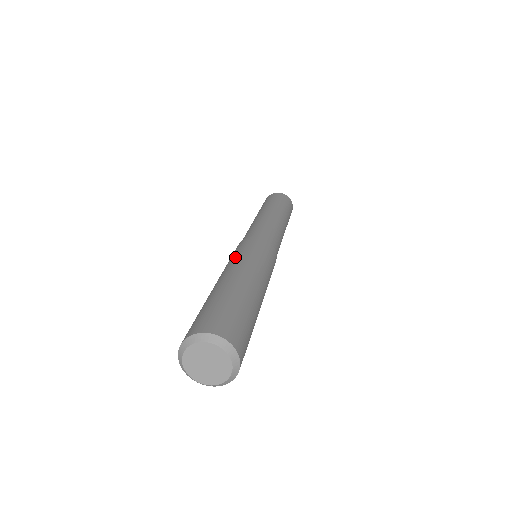
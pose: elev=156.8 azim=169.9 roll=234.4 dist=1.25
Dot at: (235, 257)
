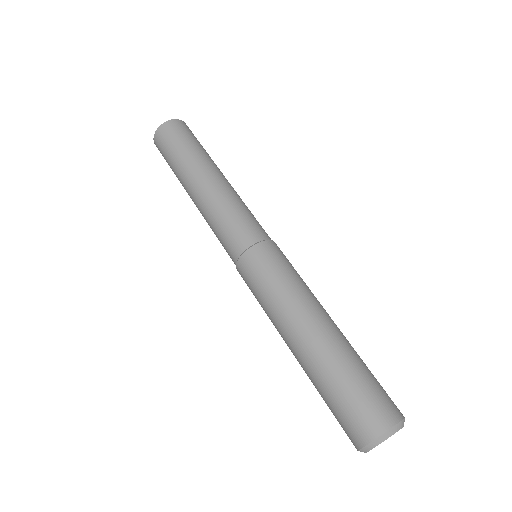
Dot at: (289, 287)
